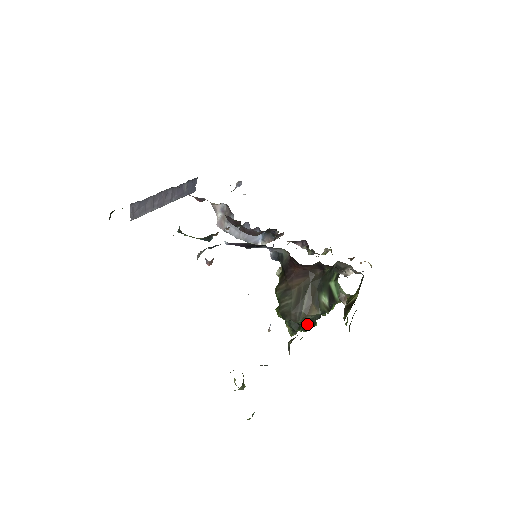
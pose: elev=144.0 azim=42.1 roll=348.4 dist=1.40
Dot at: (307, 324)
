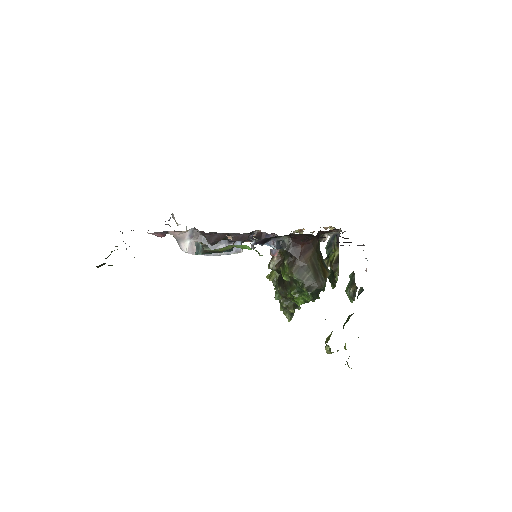
Dot at: (324, 288)
